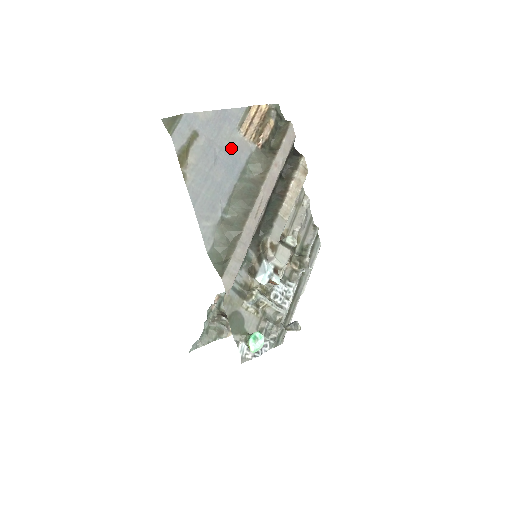
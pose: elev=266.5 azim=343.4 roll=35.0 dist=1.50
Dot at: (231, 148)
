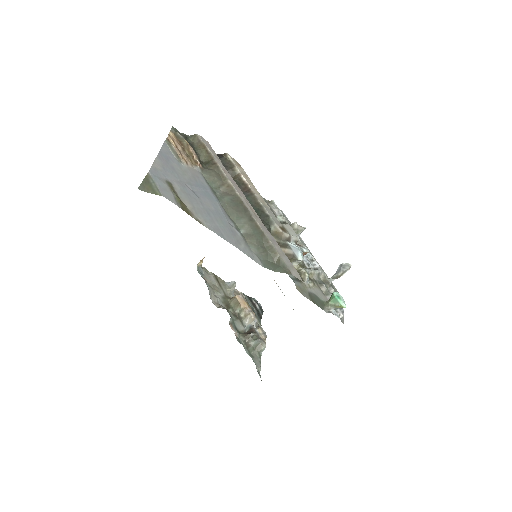
Dot at: (192, 179)
